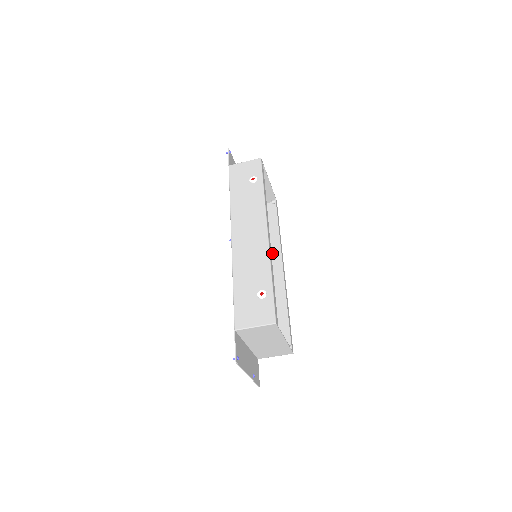
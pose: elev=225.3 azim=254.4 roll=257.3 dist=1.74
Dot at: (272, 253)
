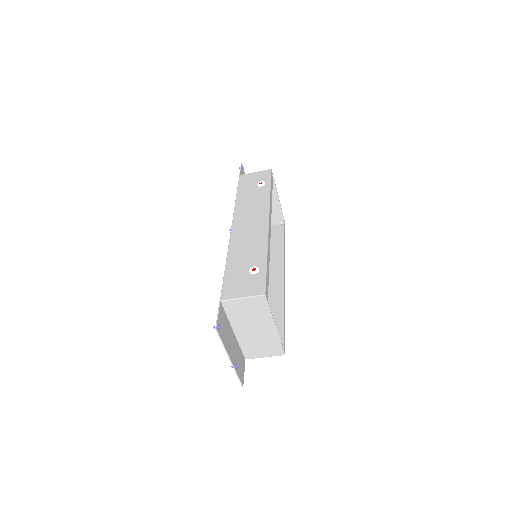
Dot at: (274, 265)
